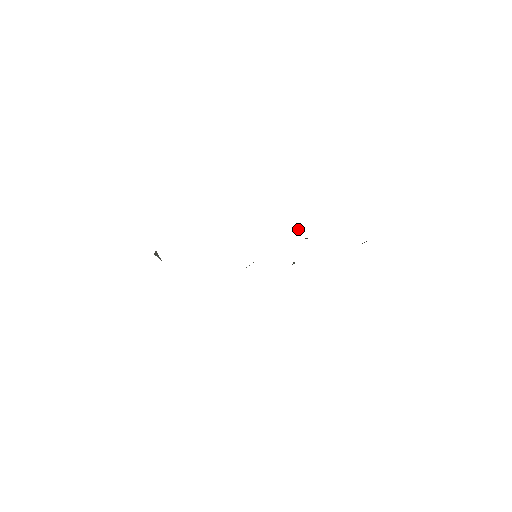
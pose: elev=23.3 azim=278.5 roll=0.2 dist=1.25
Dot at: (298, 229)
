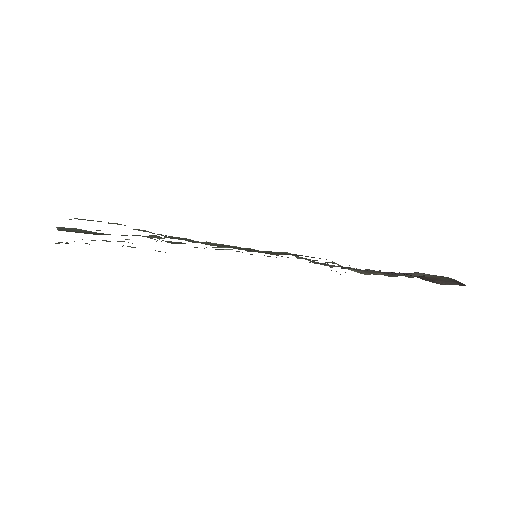
Dot at: (337, 264)
